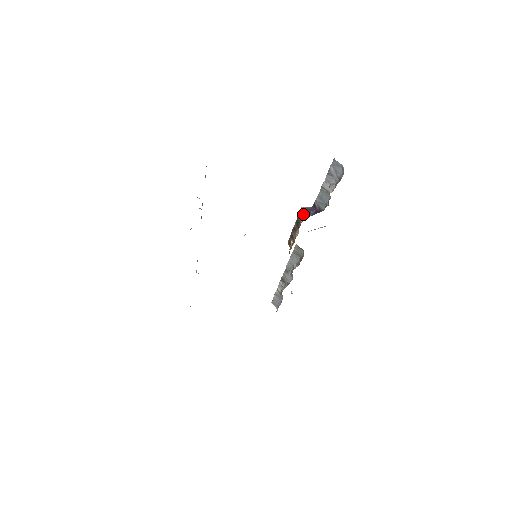
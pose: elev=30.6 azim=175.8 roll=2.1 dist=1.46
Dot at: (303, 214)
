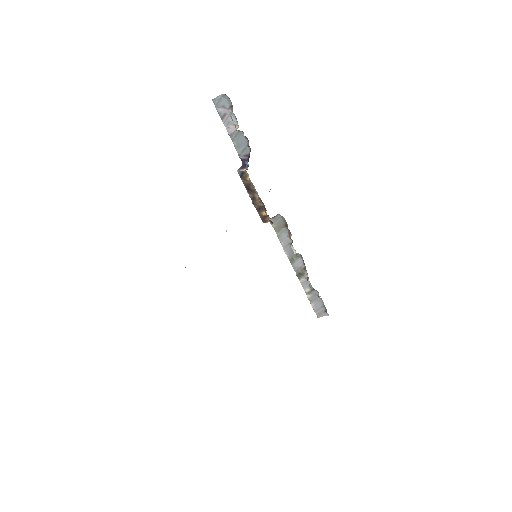
Dot at: (243, 171)
